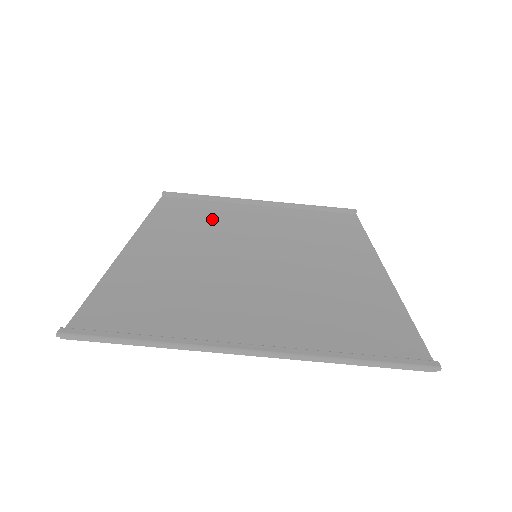
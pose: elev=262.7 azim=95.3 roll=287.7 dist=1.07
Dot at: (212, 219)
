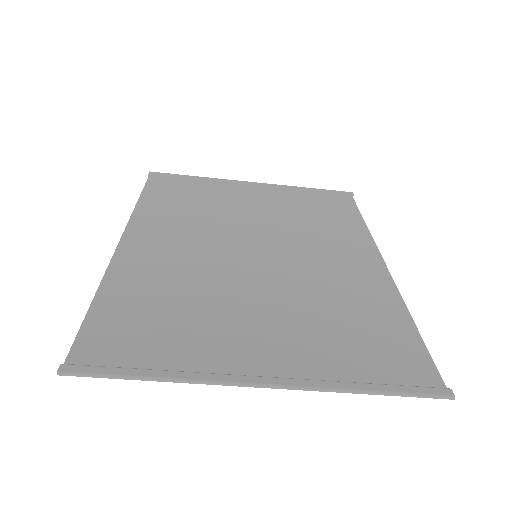
Dot at: (205, 208)
